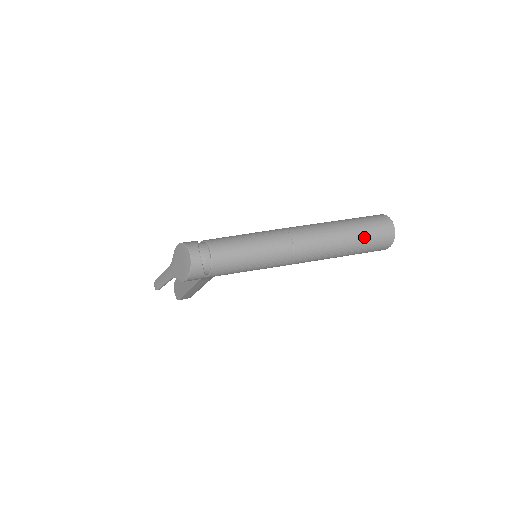
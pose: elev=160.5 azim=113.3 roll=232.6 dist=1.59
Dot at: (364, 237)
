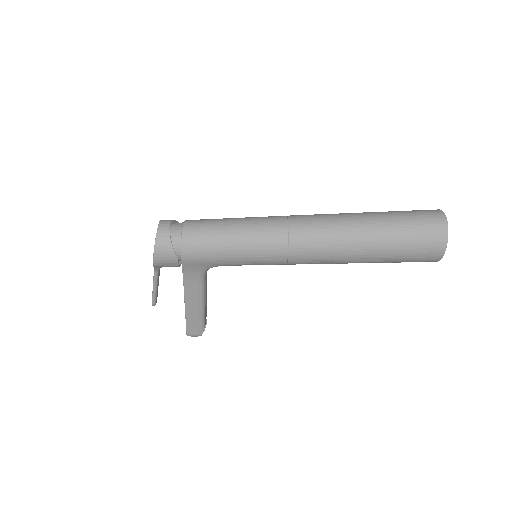
Dot at: (395, 225)
